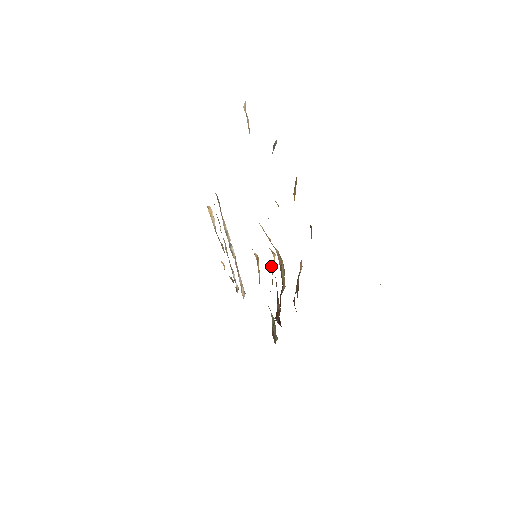
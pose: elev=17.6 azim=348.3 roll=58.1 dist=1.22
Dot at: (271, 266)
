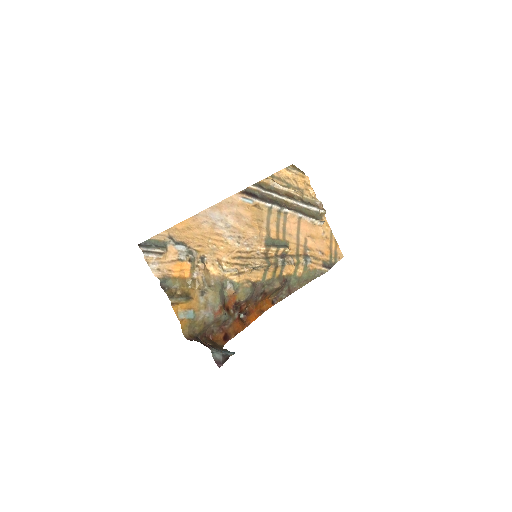
Dot at: (261, 268)
